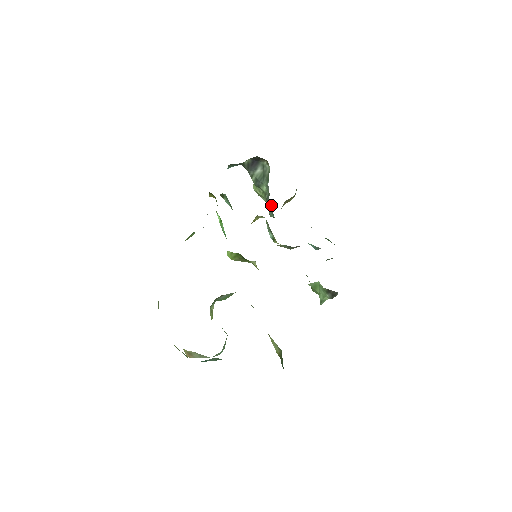
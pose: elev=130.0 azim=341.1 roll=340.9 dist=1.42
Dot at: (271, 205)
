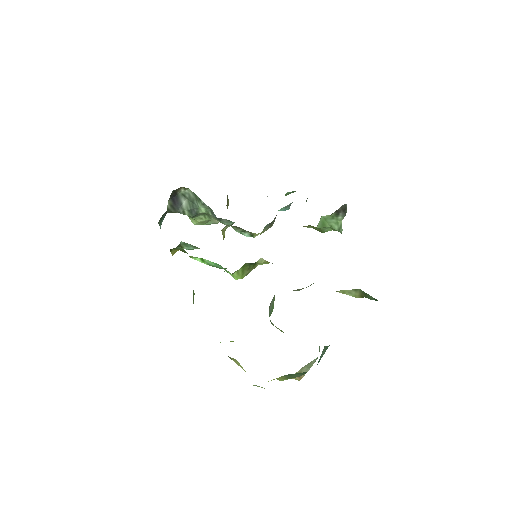
Dot at: occluded
